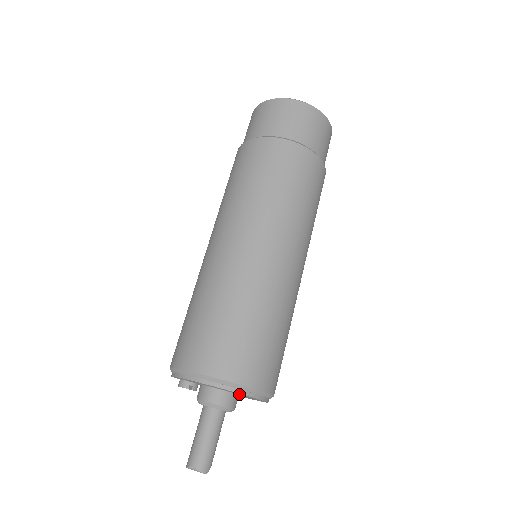
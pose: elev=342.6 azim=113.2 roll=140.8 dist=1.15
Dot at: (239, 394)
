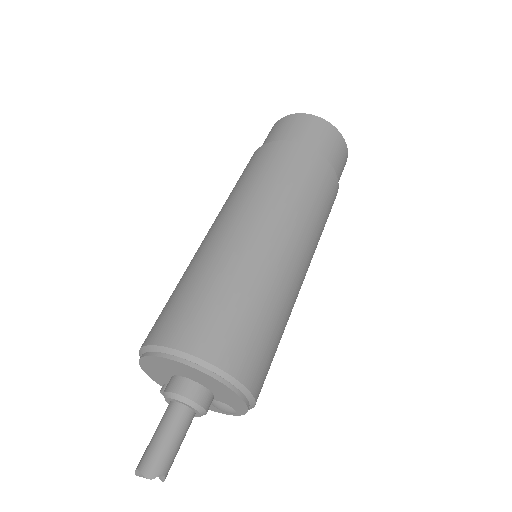
Dot at: (198, 379)
